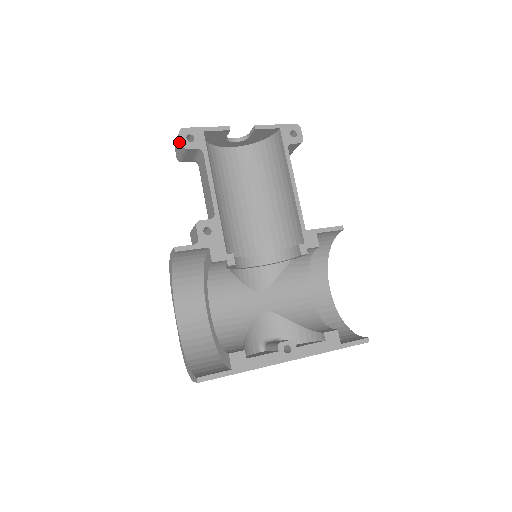
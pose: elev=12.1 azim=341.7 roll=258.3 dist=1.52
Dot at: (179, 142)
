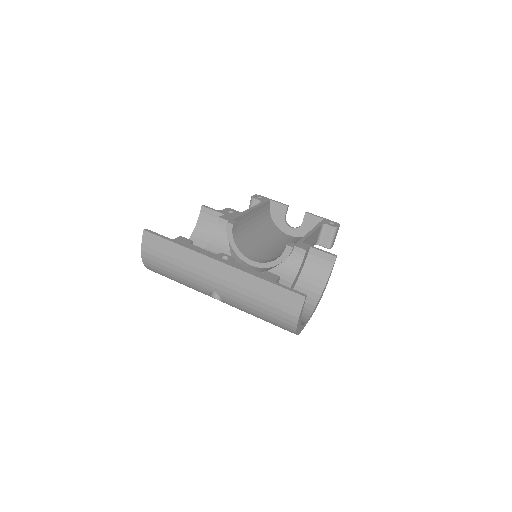
Dot at: occluded
